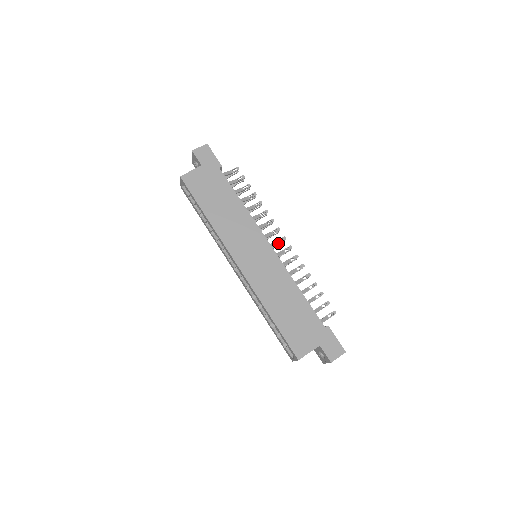
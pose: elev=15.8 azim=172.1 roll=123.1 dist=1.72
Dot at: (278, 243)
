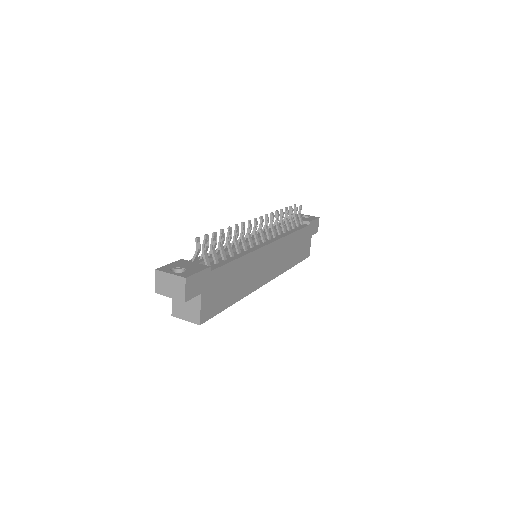
Dot at: (262, 230)
